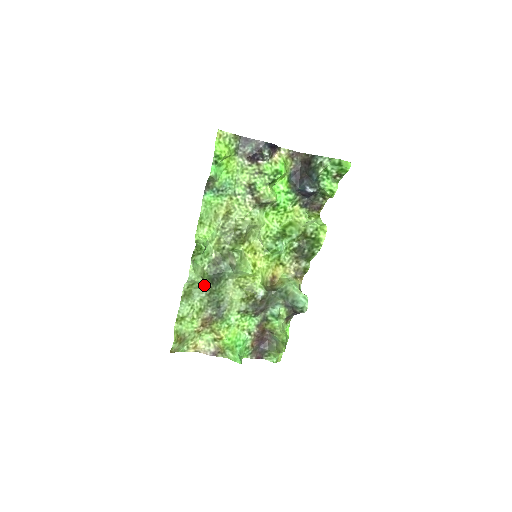
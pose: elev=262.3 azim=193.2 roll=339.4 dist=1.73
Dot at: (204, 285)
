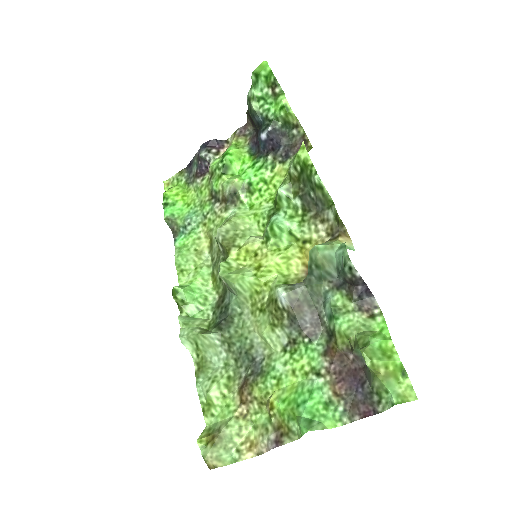
Dot at: (206, 336)
